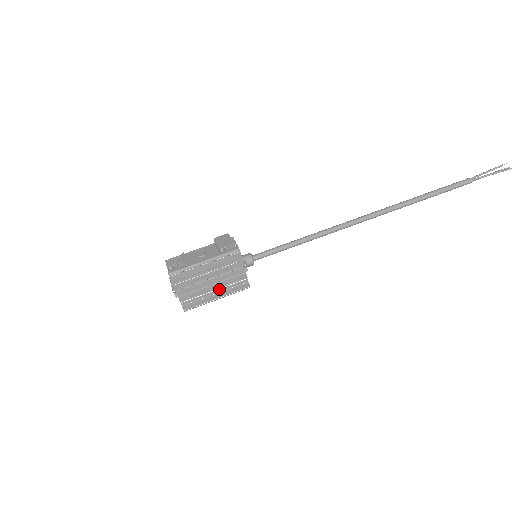
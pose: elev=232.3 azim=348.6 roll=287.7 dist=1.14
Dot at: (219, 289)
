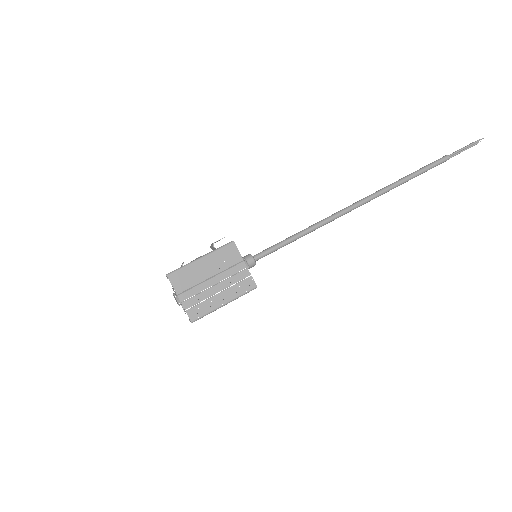
Dot at: occluded
